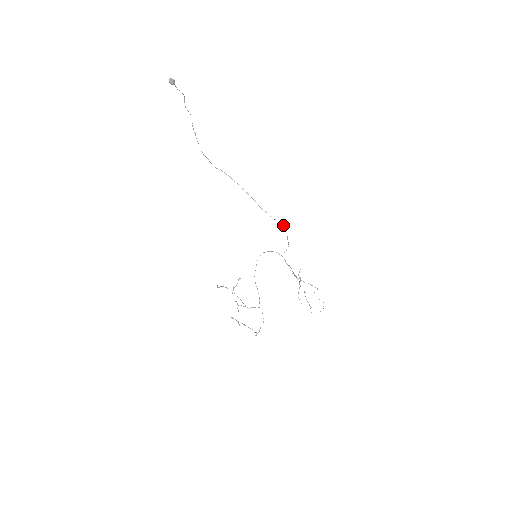
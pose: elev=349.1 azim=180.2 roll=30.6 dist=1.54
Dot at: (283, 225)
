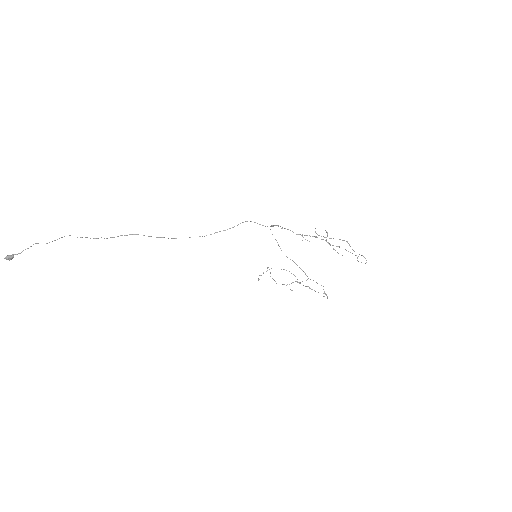
Dot at: occluded
